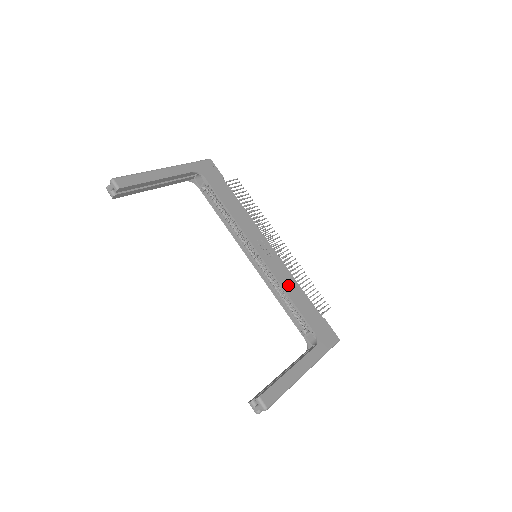
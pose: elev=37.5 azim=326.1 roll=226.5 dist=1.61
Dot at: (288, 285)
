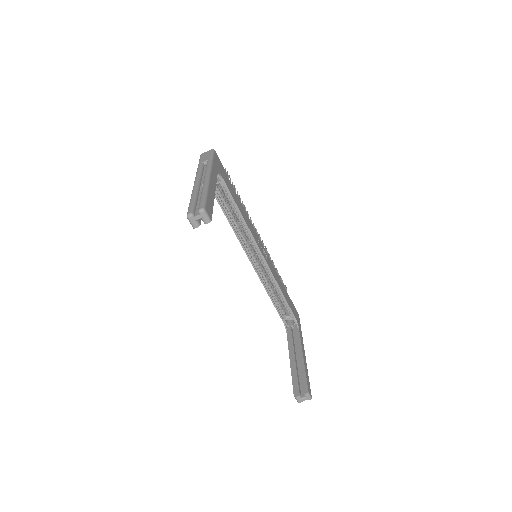
Dot at: (278, 280)
